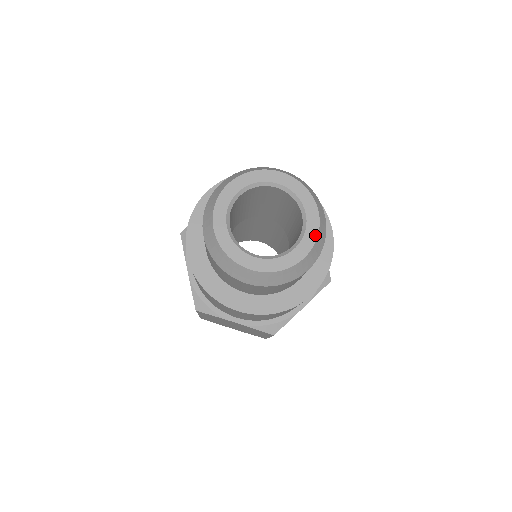
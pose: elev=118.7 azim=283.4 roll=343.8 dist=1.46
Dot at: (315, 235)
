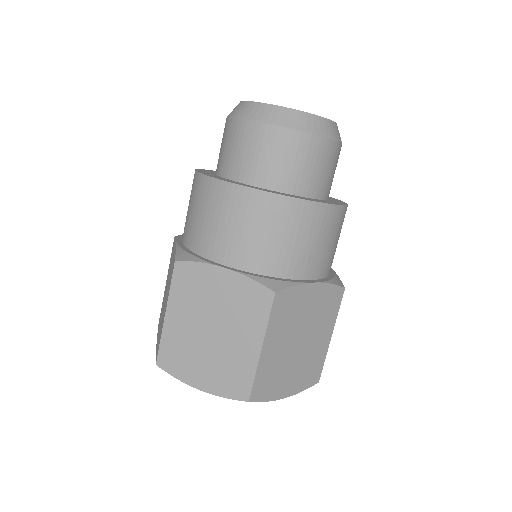
Dot at: occluded
